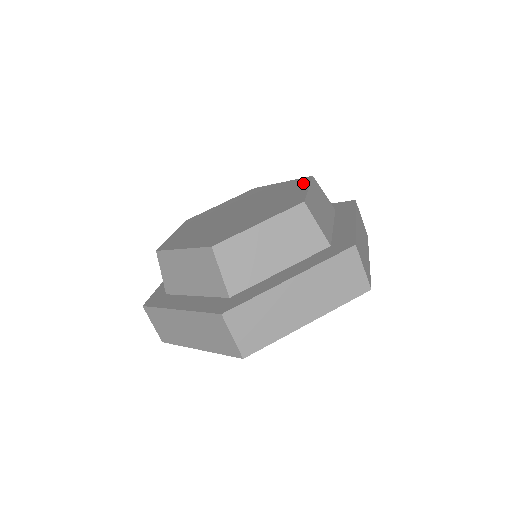
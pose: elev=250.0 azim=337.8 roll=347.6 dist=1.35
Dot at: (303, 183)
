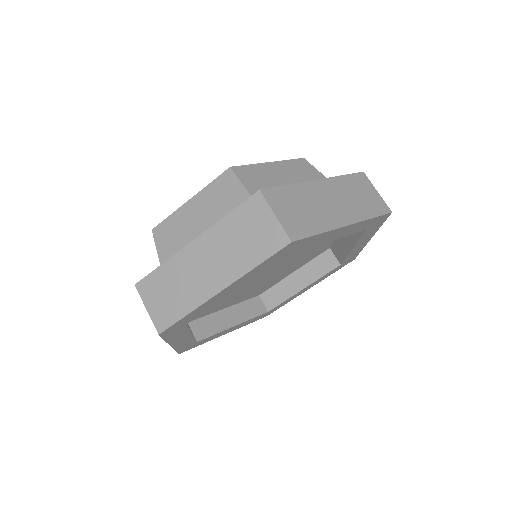
Dot at: occluded
